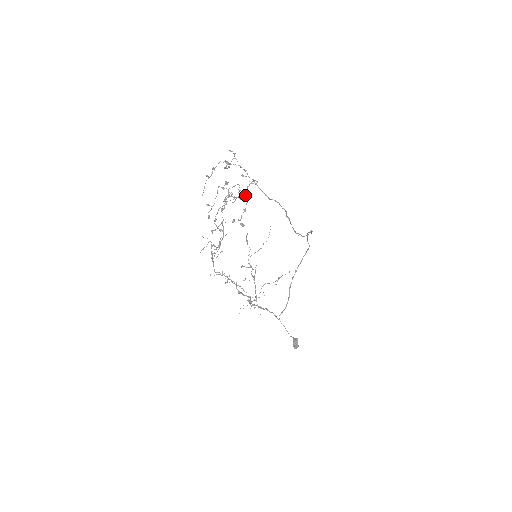
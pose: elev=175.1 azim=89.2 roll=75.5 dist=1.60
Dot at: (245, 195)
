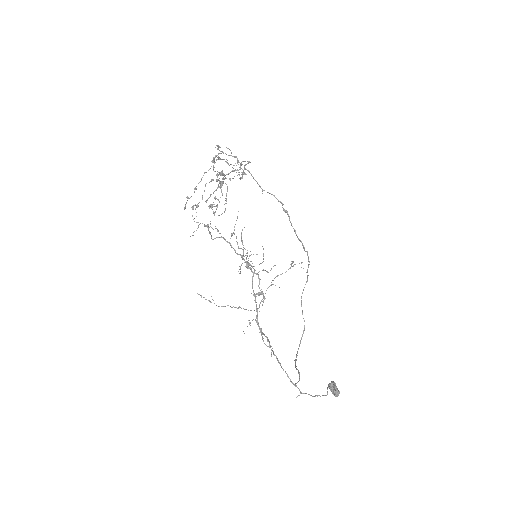
Dot at: (240, 167)
